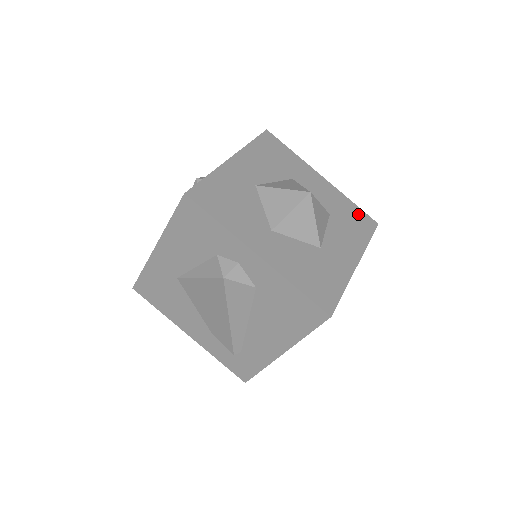
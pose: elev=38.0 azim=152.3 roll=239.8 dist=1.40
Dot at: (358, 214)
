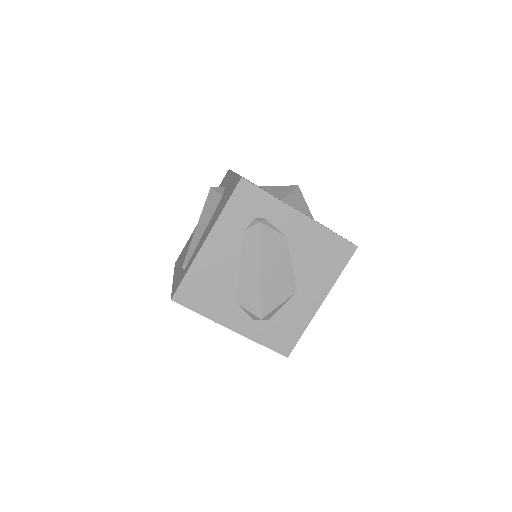
Dot at: occluded
